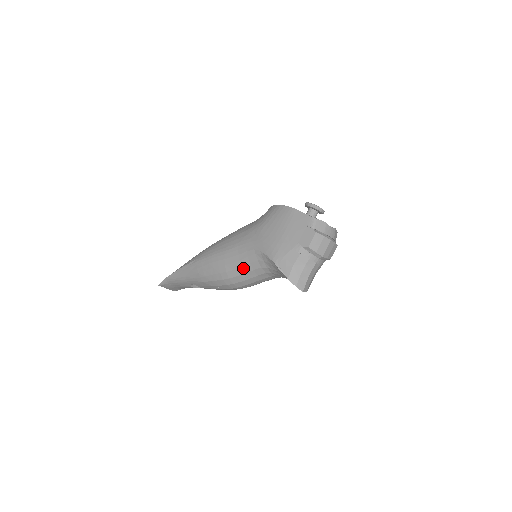
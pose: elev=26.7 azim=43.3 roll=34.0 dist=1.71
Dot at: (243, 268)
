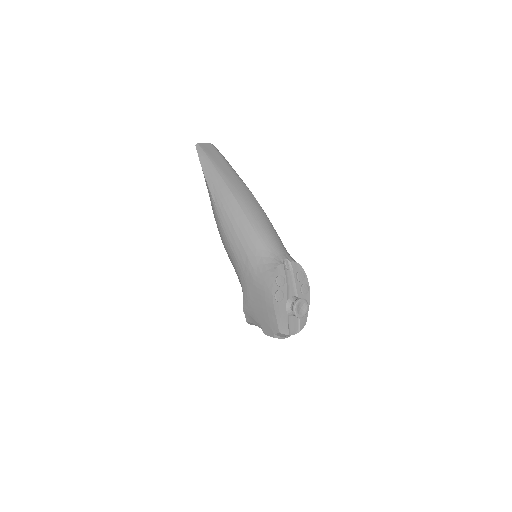
Dot at: occluded
